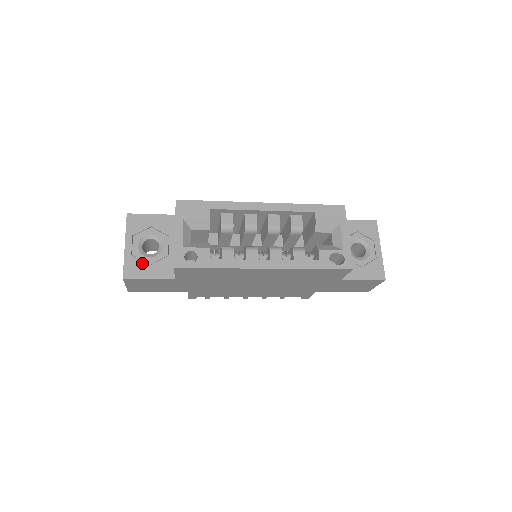
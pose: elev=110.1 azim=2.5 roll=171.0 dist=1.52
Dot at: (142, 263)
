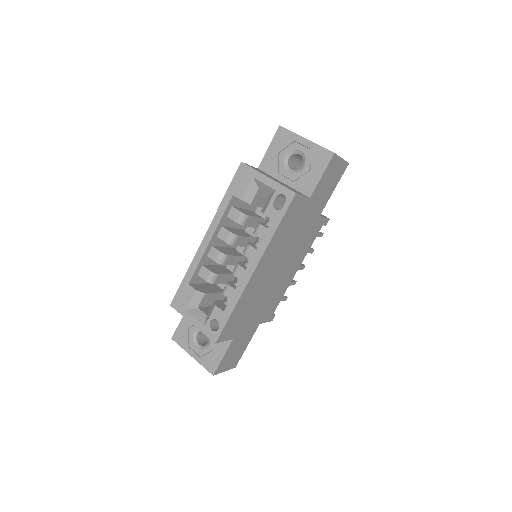
Dot at: (210, 354)
